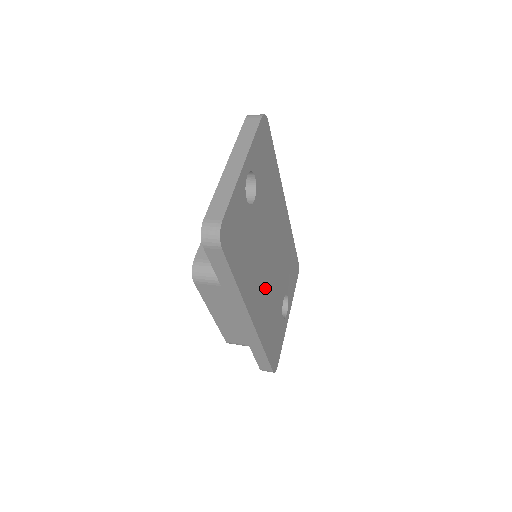
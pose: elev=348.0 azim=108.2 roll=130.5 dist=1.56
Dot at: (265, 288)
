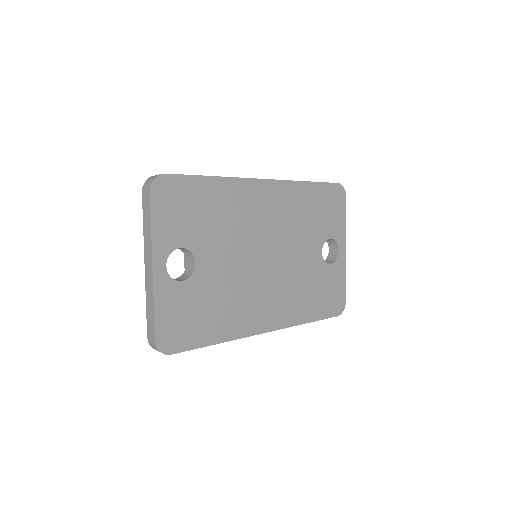
Dot at: (273, 288)
